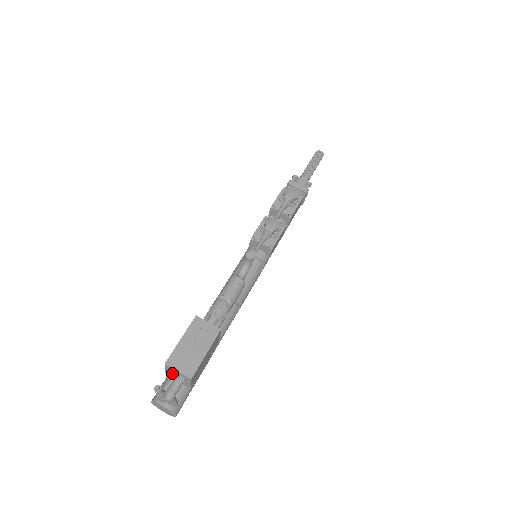
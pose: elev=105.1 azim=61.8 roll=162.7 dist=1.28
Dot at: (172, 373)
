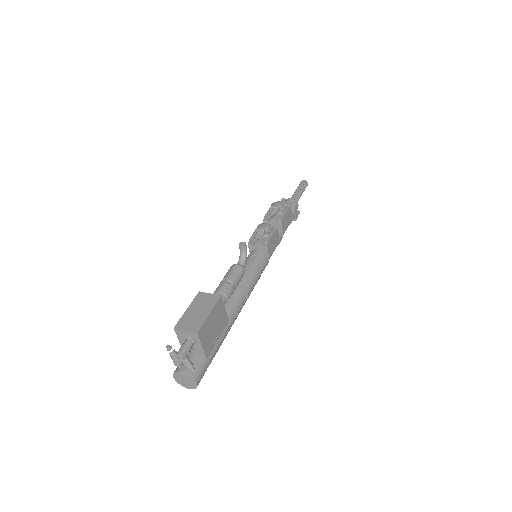
Dot at: (184, 340)
